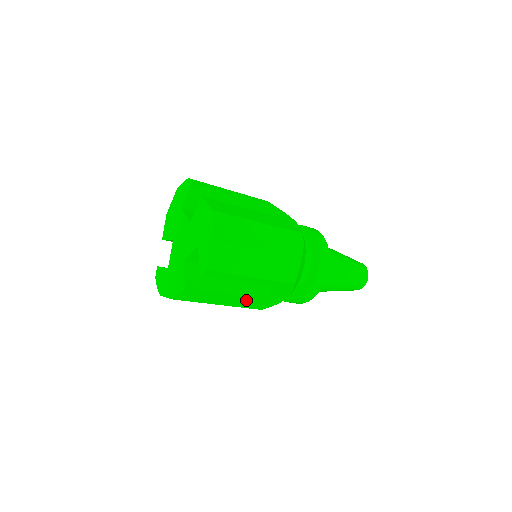
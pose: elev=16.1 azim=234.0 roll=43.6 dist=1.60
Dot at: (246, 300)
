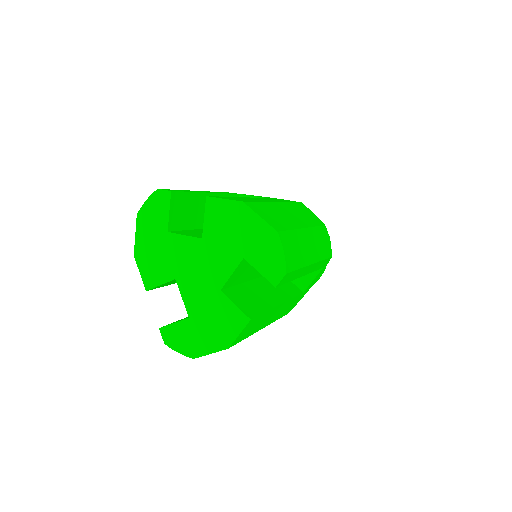
Dot at: (285, 306)
